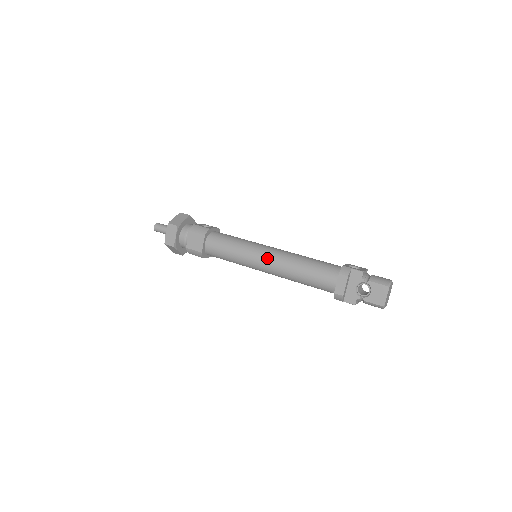
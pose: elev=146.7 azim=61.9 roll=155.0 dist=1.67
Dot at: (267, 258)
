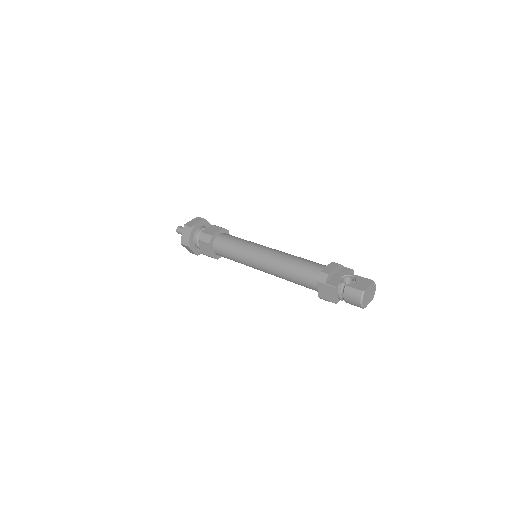
Dot at: (269, 248)
